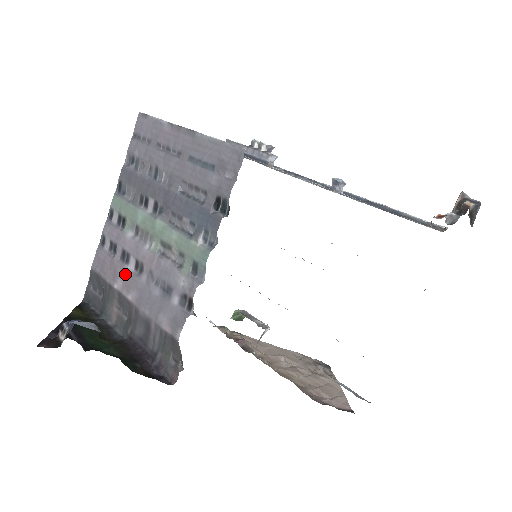
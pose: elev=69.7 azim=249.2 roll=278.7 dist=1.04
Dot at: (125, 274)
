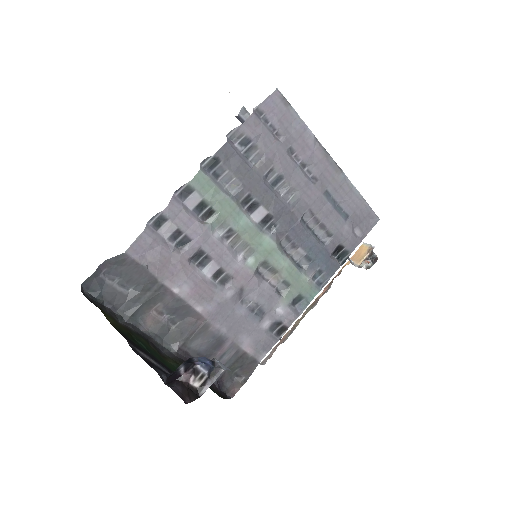
Dot at: (198, 280)
